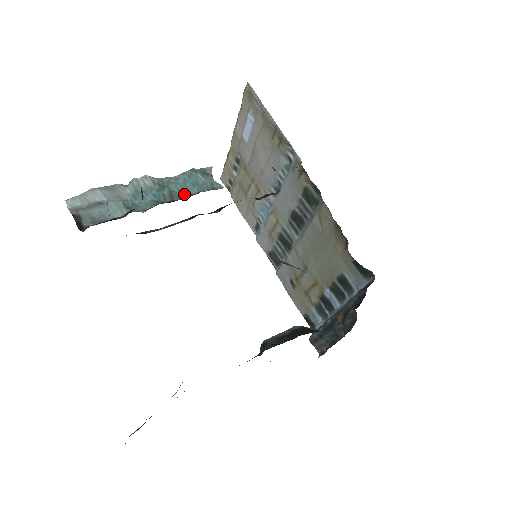
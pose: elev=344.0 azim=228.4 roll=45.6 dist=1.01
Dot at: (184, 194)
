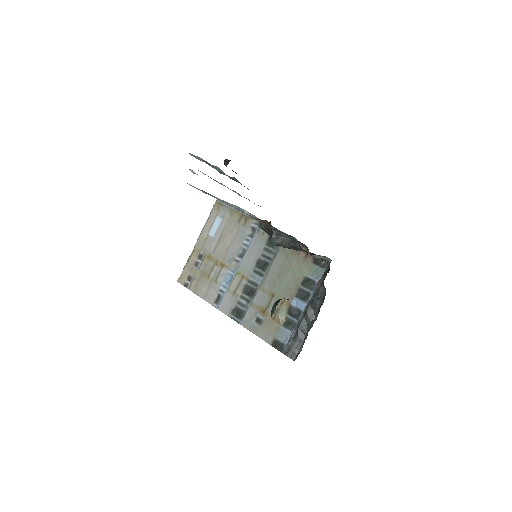
Dot at: (237, 181)
